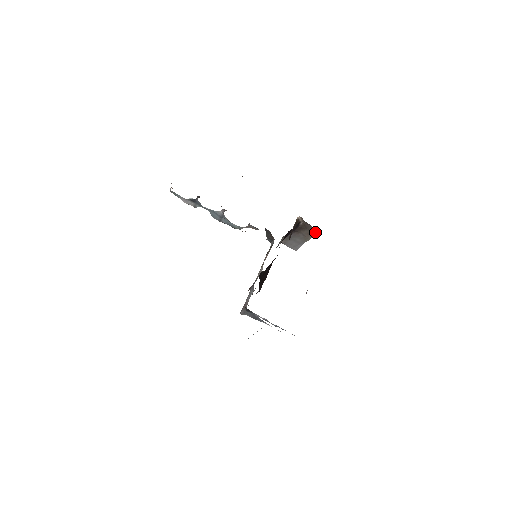
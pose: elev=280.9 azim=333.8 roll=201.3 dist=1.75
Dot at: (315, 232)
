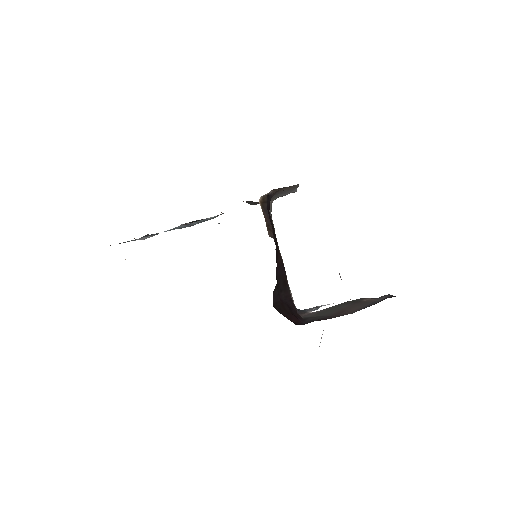
Dot at: occluded
